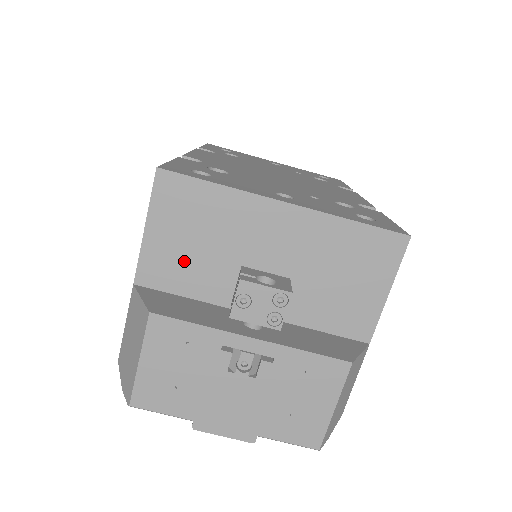
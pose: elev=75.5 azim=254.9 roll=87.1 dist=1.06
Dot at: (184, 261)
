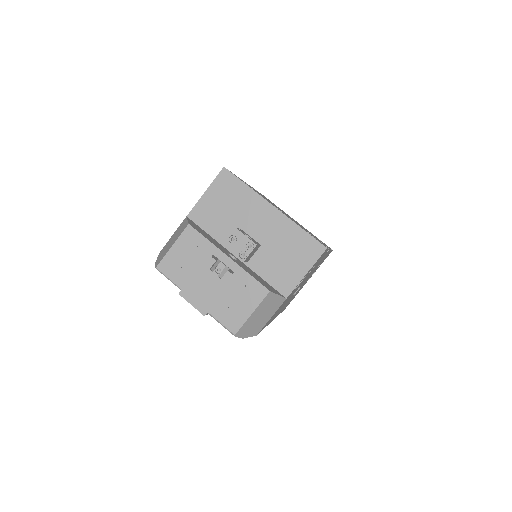
Dot at: (215, 215)
